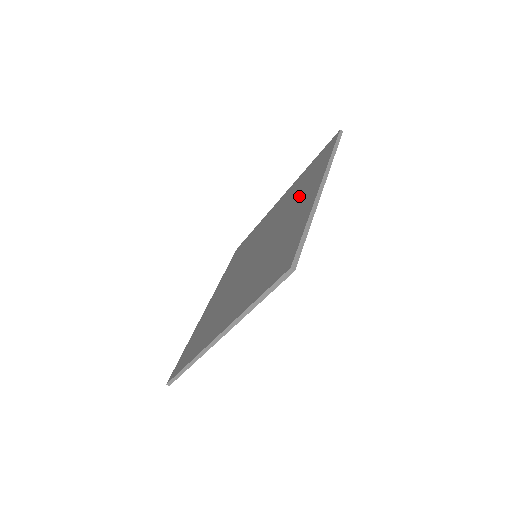
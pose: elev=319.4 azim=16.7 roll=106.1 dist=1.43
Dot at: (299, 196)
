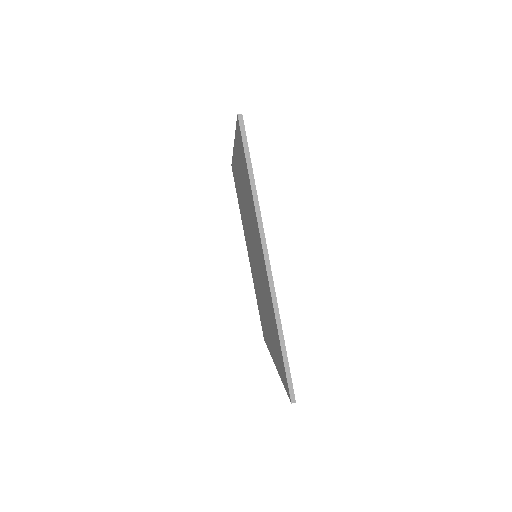
Dot at: occluded
